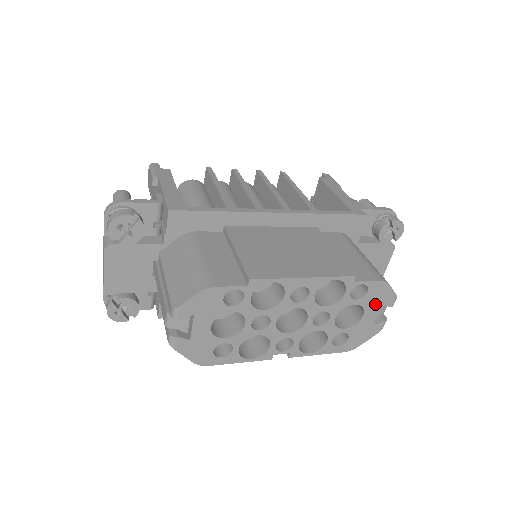
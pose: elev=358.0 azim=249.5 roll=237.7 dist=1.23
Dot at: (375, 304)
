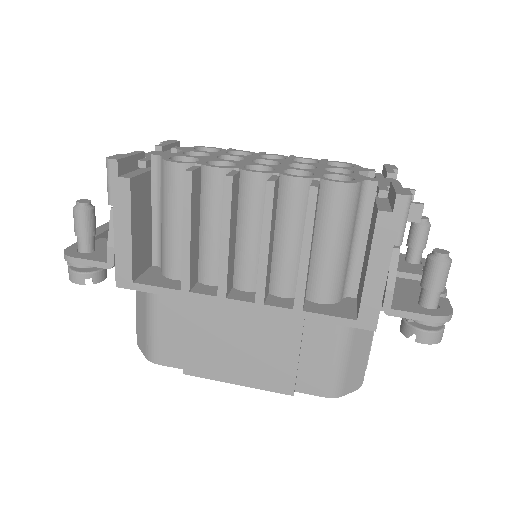
Dot at: occluded
